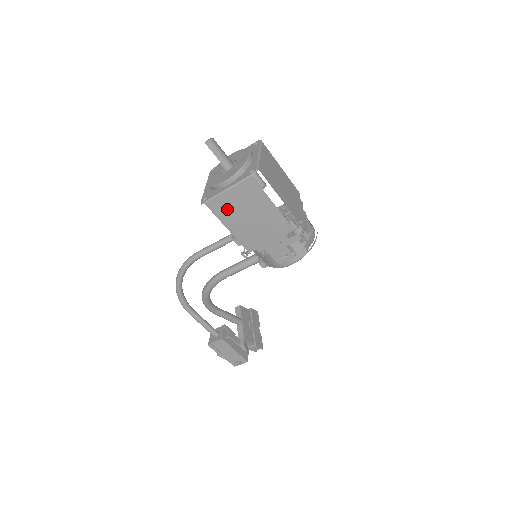
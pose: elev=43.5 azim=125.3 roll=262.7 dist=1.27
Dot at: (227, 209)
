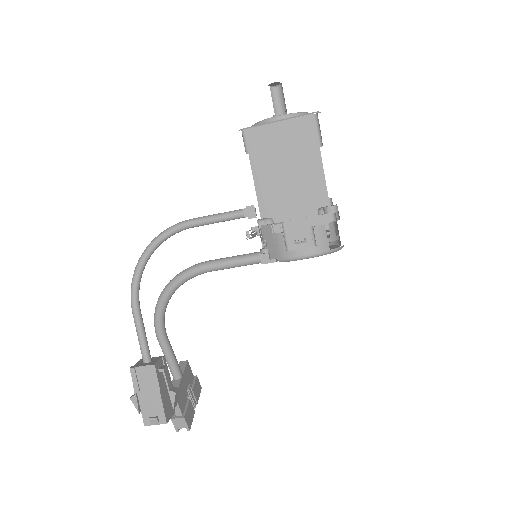
Dot at: (265, 147)
